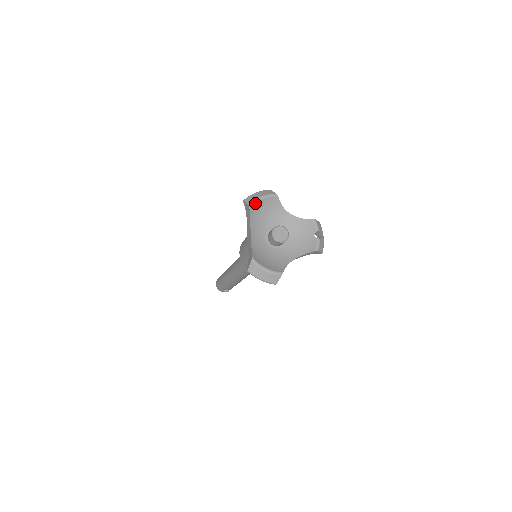
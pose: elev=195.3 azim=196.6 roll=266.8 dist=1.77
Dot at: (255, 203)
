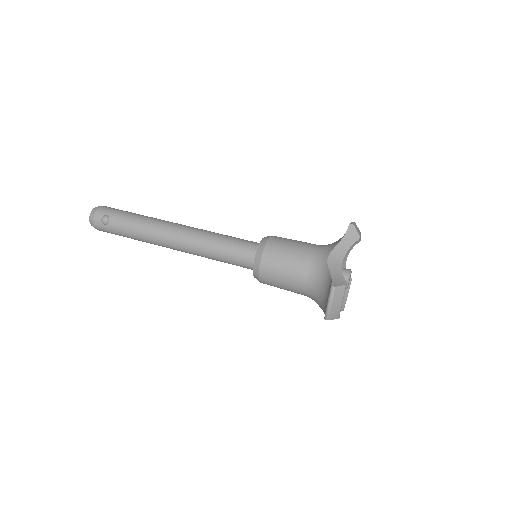
Dot at: (340, 311)
